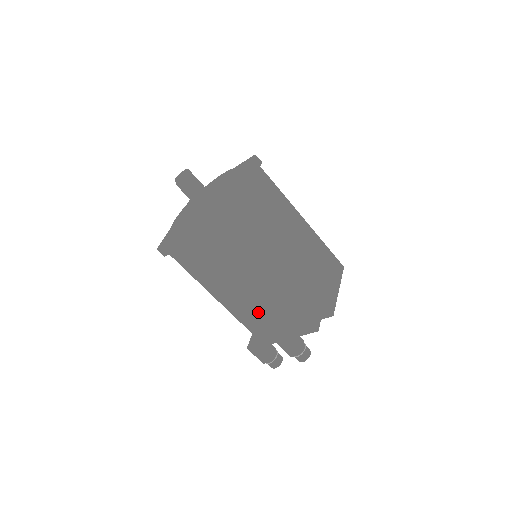
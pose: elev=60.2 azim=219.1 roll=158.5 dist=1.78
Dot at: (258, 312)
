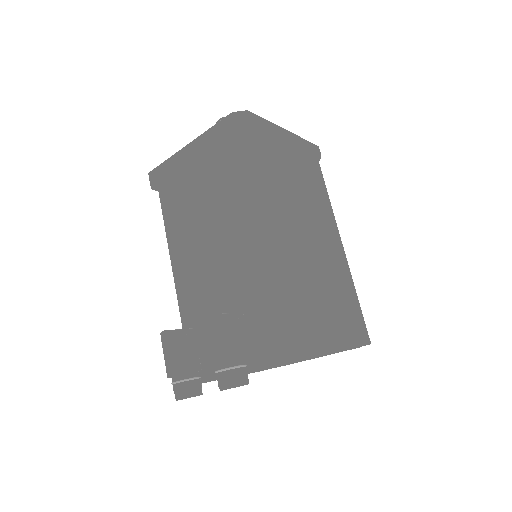
Dot at: (211, 301)
